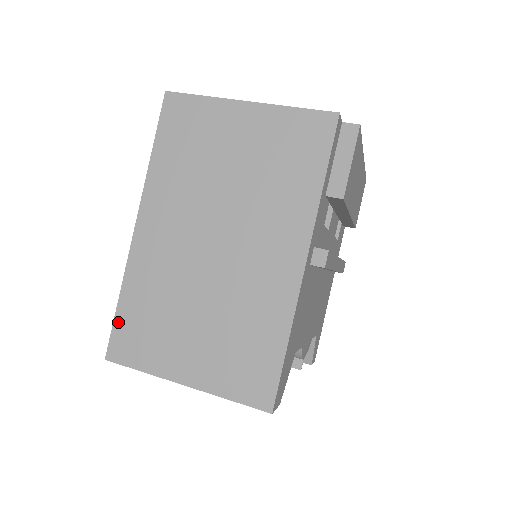
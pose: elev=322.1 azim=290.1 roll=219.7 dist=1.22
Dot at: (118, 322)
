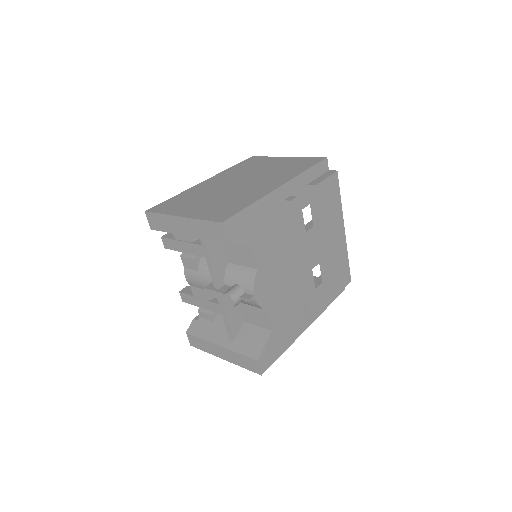
Dot at: (165, 202)
